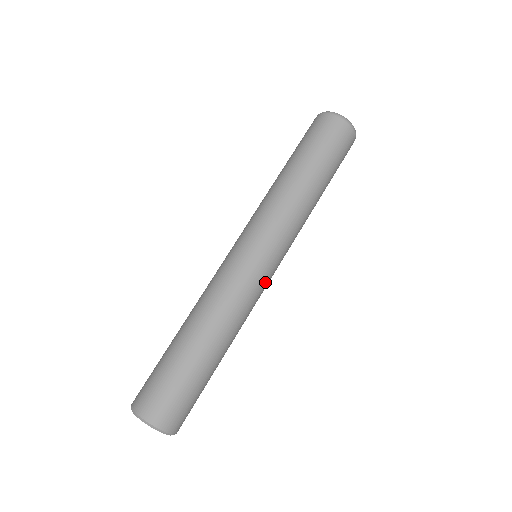
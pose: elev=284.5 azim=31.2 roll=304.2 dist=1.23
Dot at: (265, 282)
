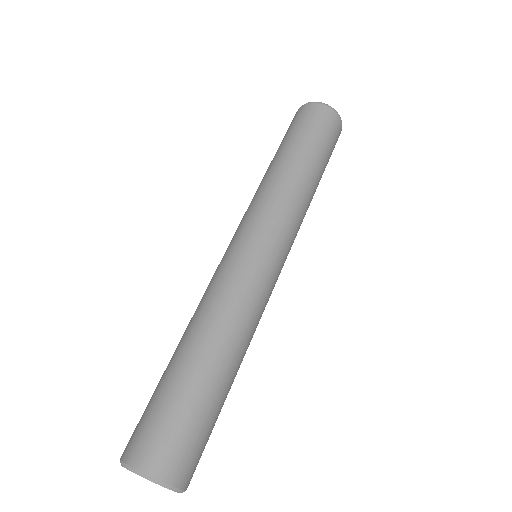
Dot at: (273, 281)
